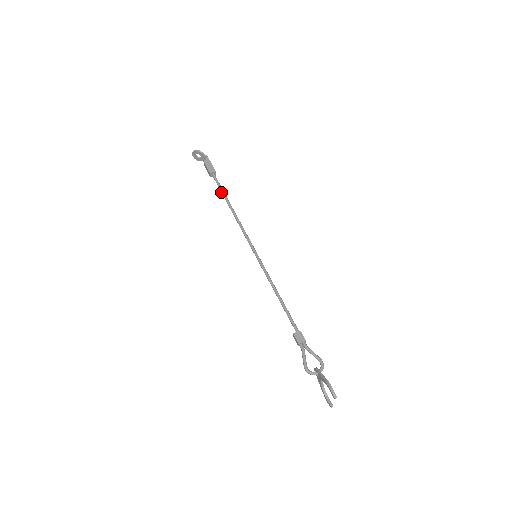
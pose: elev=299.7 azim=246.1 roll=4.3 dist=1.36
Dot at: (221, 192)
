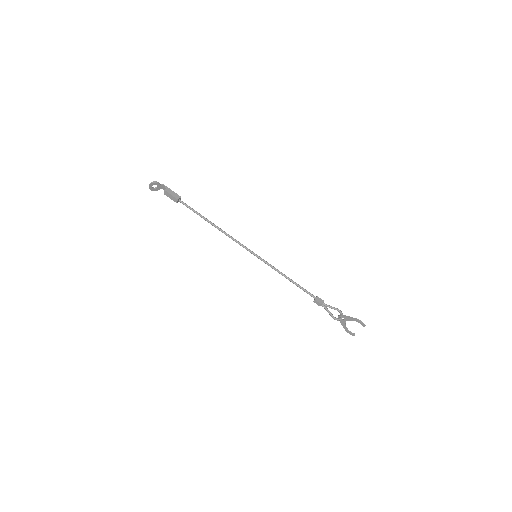
Dot at: occluded
